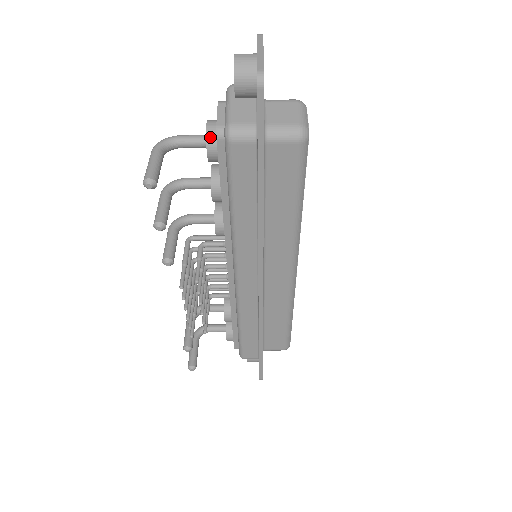
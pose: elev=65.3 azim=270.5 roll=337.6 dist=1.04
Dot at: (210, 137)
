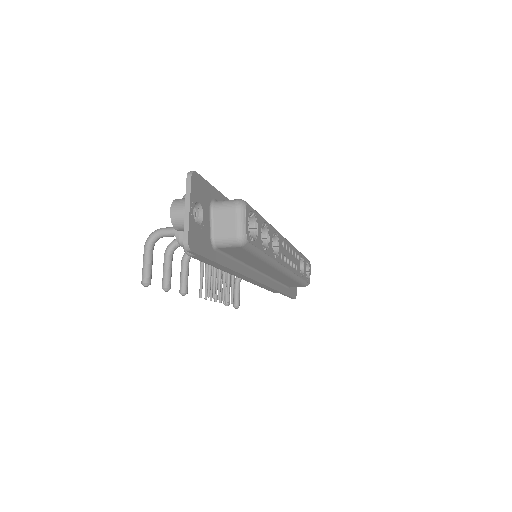
Dot at: occluded
